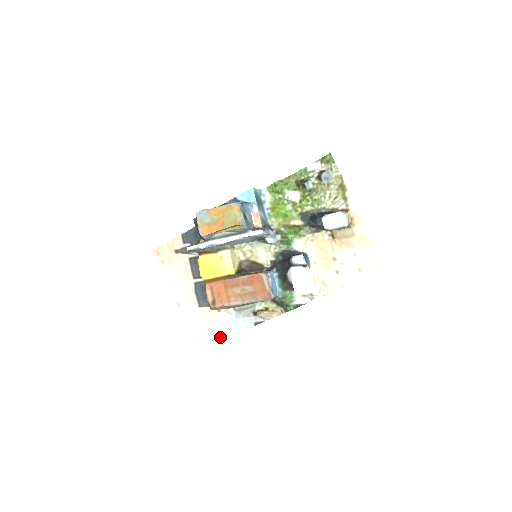
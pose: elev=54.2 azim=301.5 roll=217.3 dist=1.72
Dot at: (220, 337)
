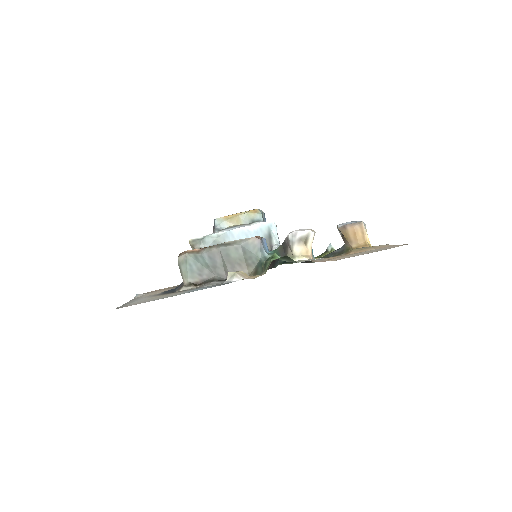
Dot at: occluded
